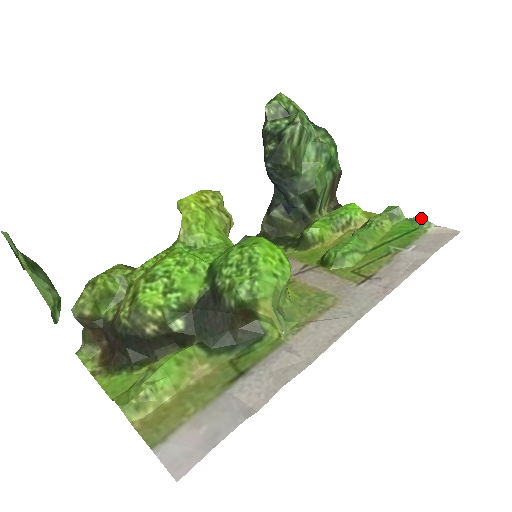
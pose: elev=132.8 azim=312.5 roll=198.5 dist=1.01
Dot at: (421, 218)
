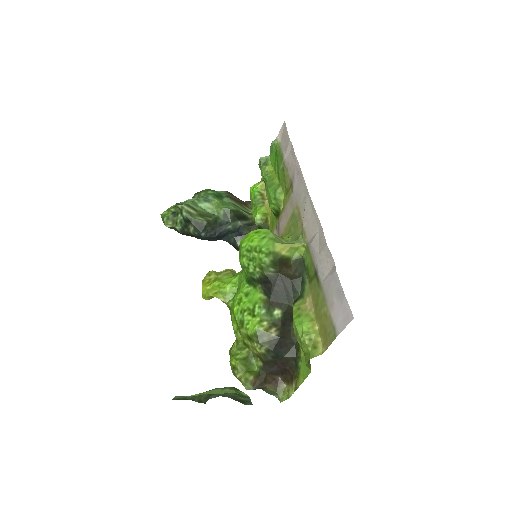
Dot at: (271, 145)
